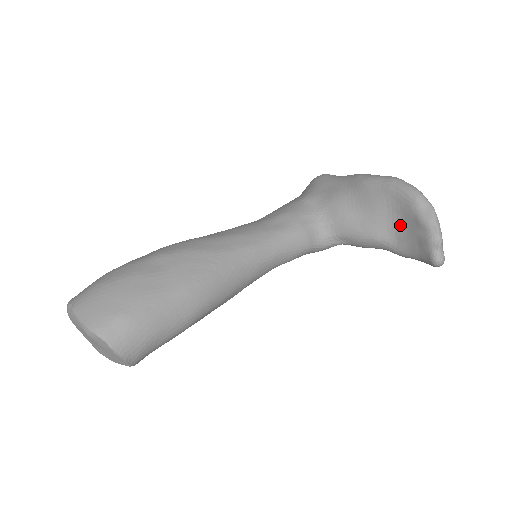
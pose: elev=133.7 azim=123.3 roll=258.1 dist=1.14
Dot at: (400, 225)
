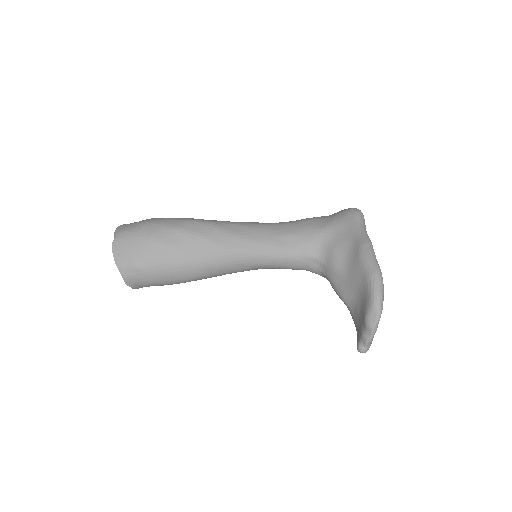
Dot at: (359, 306)
